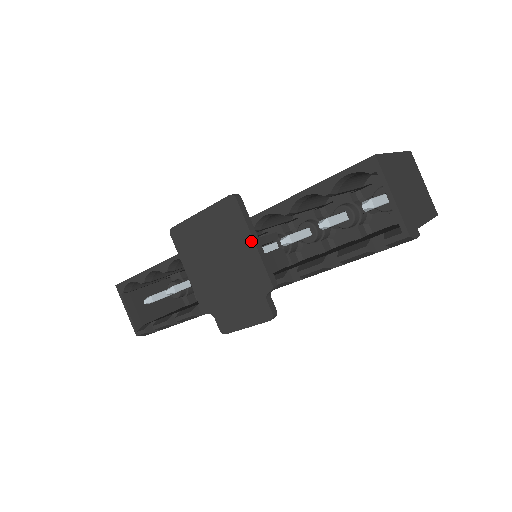
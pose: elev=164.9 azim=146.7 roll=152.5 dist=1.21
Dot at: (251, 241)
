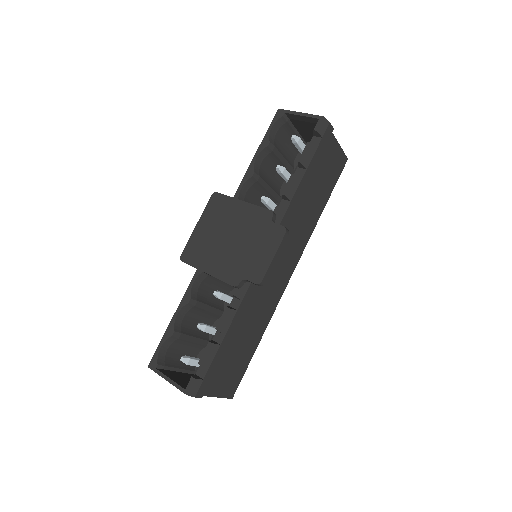
Dot at: (241, 203)
